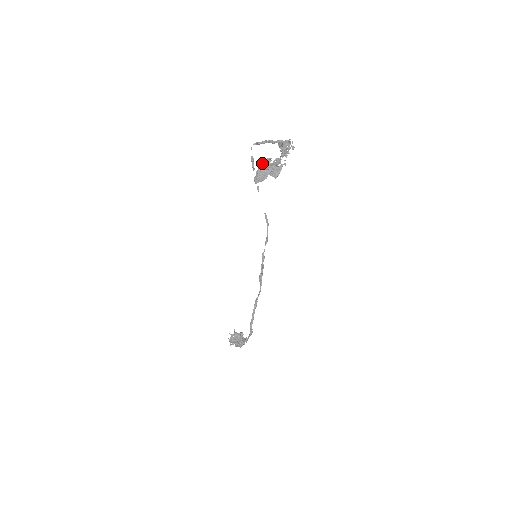
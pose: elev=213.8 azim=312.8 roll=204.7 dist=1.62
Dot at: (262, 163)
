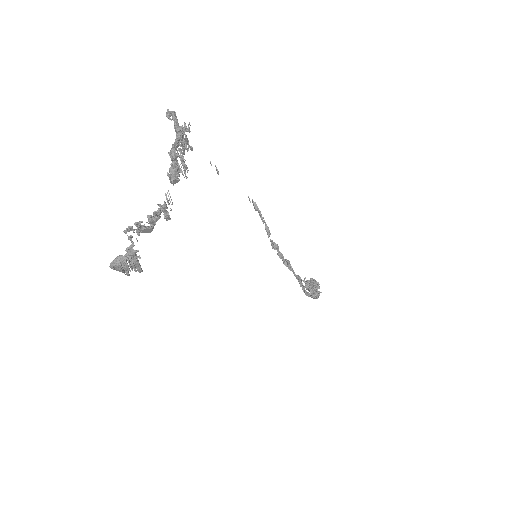
Dot at: (128, 231)
